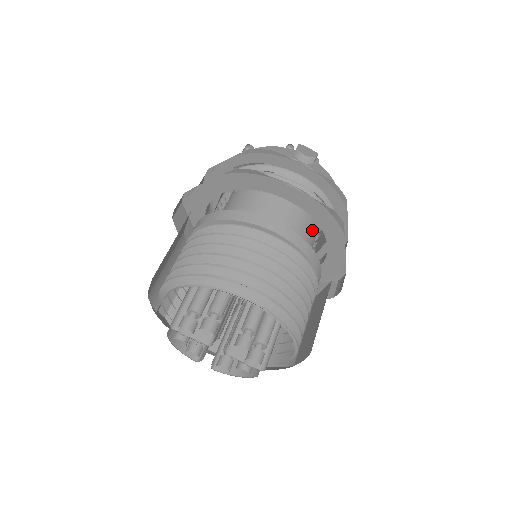
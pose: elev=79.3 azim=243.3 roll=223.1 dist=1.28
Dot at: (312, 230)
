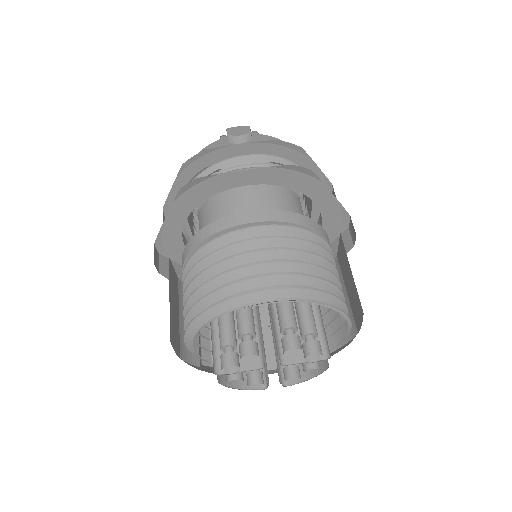
Dot at: (290, 198)
